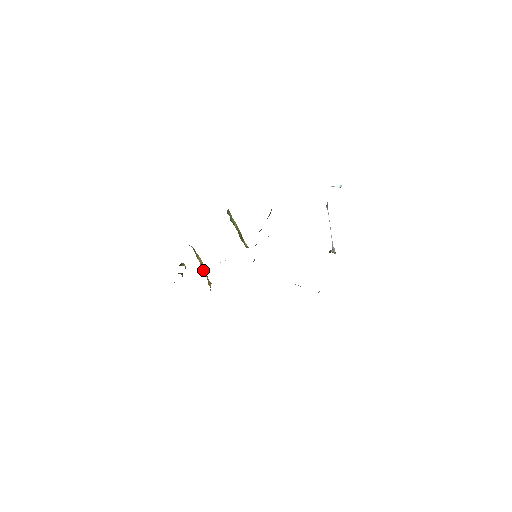
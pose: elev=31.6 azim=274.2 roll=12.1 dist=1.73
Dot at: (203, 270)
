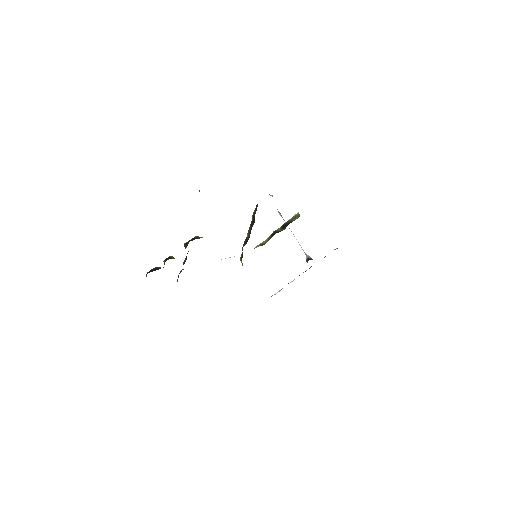
Dot at: occluded
